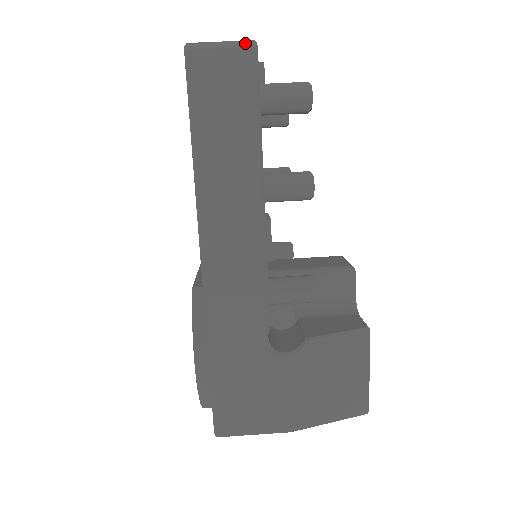
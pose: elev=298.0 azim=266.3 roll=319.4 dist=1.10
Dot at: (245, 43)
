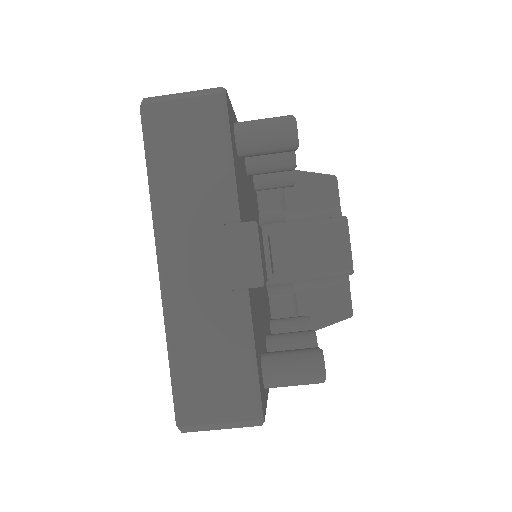
Dot at: (249, 424)
